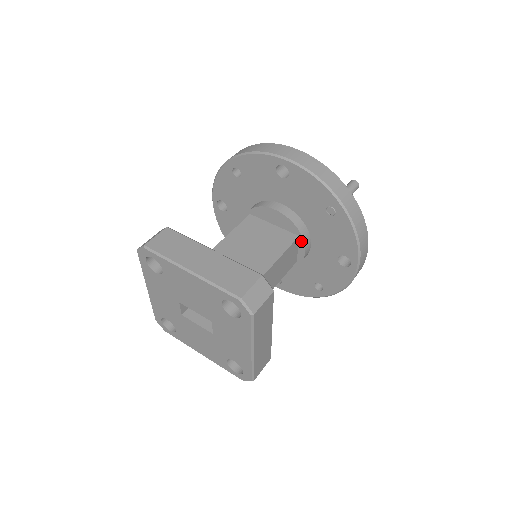
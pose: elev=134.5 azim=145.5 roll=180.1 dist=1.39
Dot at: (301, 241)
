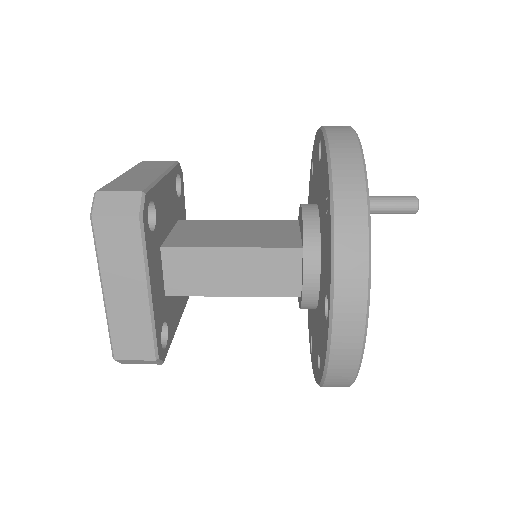
Dot at: (303, 257)
